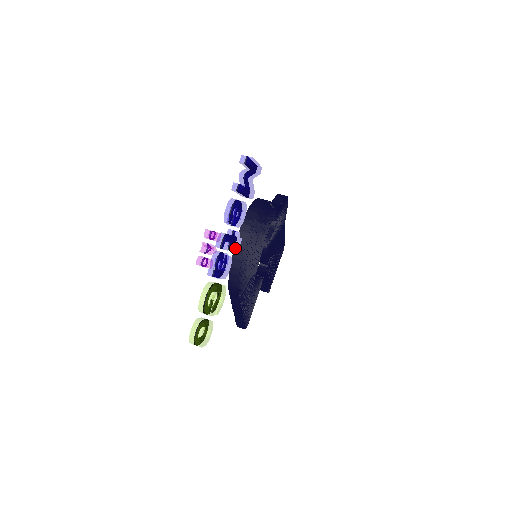
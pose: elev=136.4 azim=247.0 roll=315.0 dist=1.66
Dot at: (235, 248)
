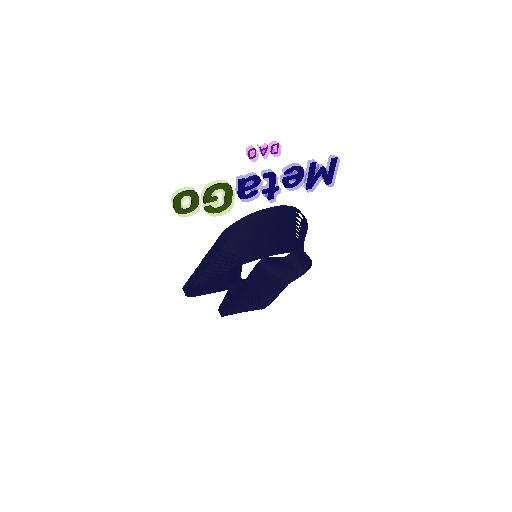
Dot at: (267, 195)
